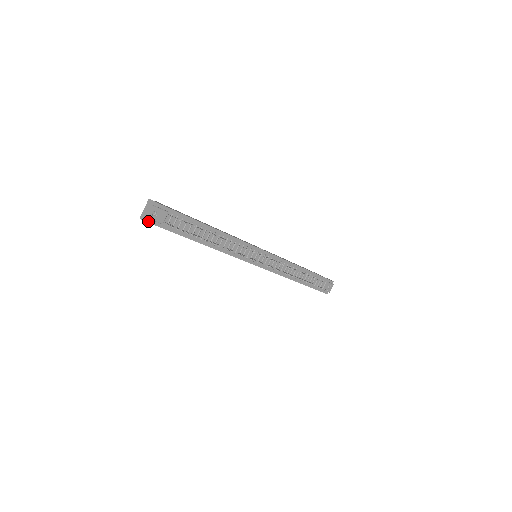
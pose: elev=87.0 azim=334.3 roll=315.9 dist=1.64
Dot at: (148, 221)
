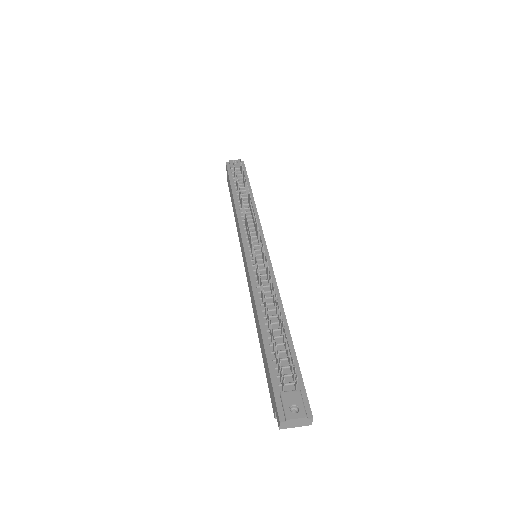
Dot at: (227, 164)
